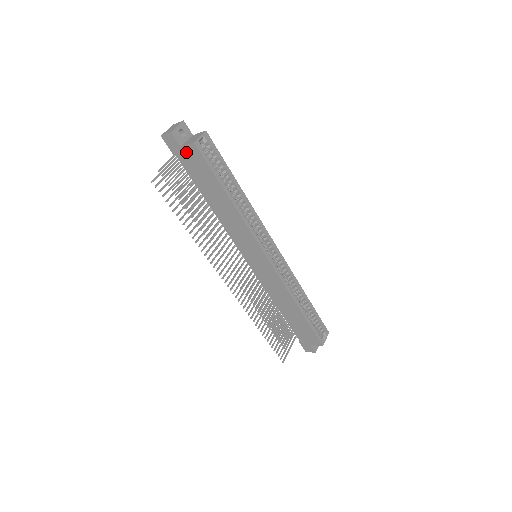
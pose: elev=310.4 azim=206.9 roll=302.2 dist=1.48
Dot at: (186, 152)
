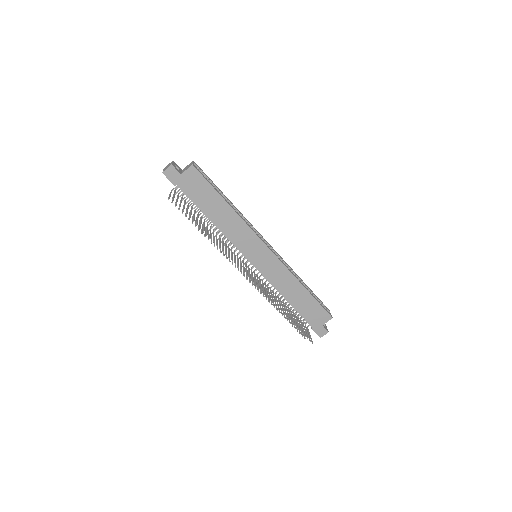
Dot at: (186, 177)
